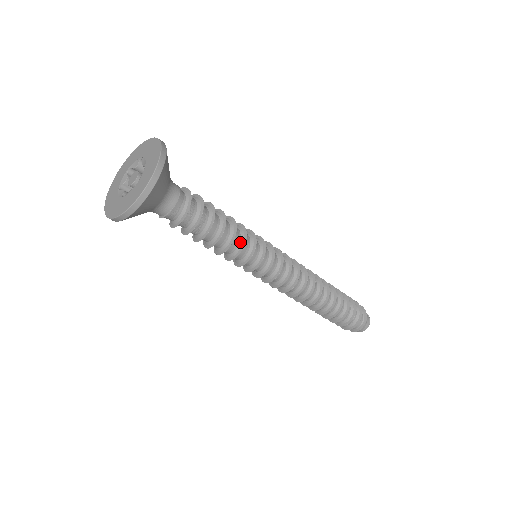
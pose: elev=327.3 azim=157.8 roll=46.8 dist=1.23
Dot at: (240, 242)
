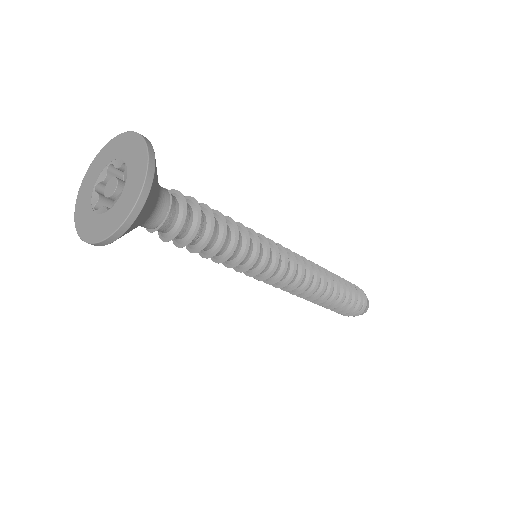
Dot at: (243, 237)
